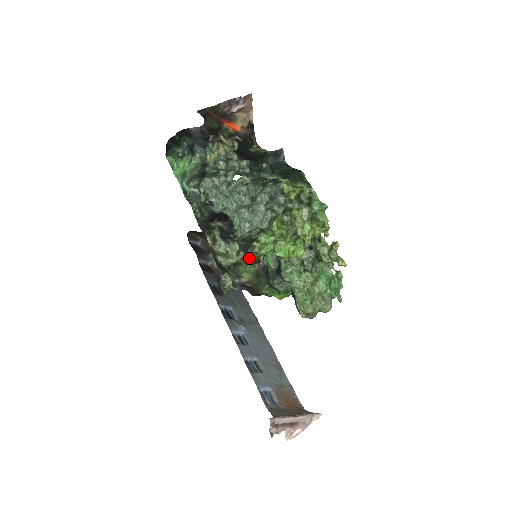
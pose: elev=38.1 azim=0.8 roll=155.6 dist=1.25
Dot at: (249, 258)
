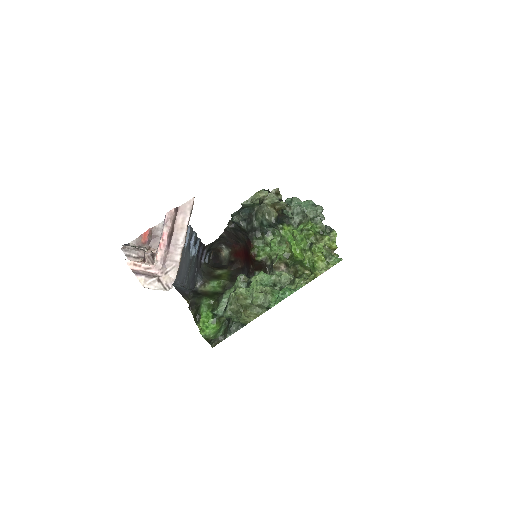
Dot at: (256, 246)
